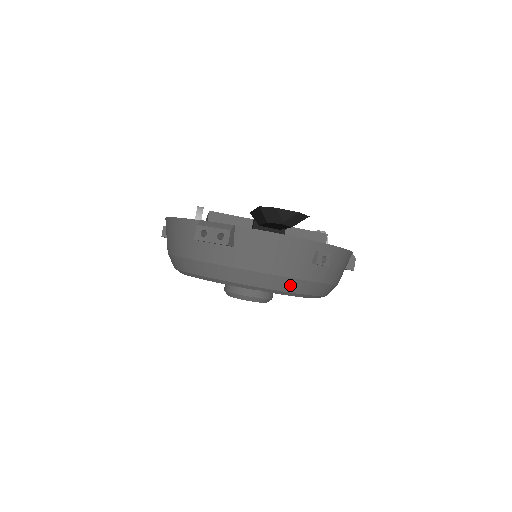
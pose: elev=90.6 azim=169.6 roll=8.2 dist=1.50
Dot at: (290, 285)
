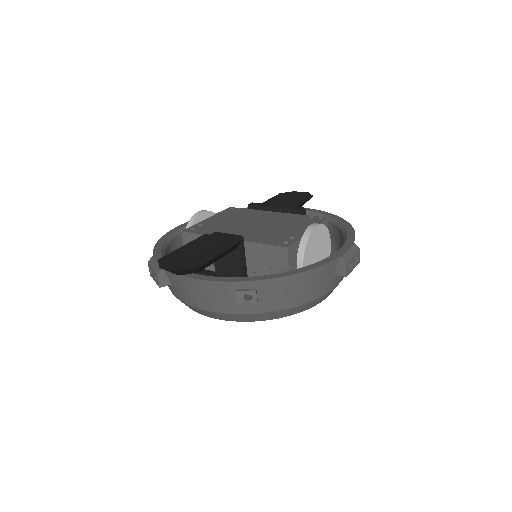
Dot at: (230, 317)
